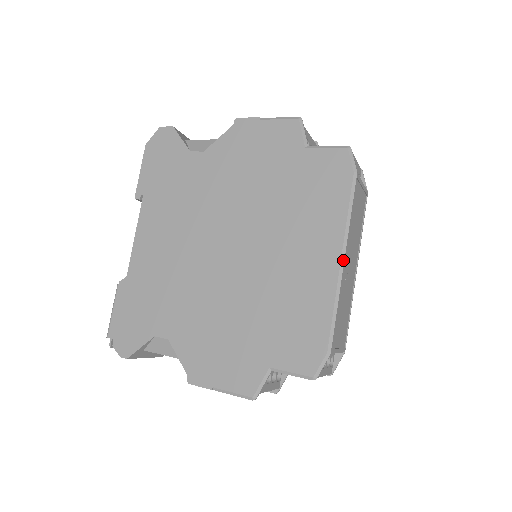
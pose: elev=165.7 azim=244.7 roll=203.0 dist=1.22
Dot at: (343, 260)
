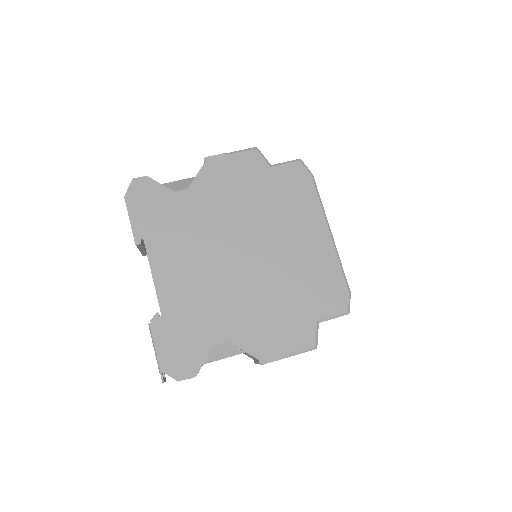
Dot at: occluded
